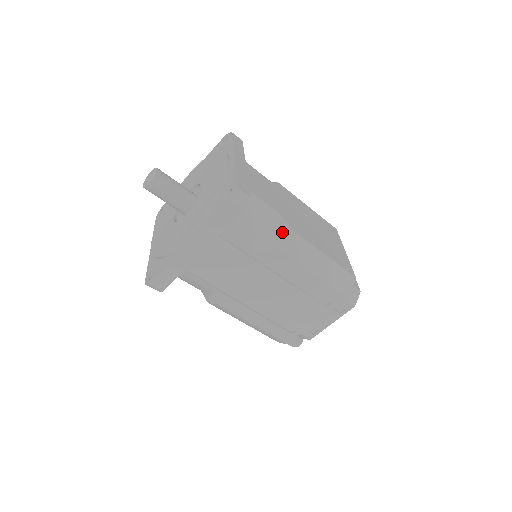
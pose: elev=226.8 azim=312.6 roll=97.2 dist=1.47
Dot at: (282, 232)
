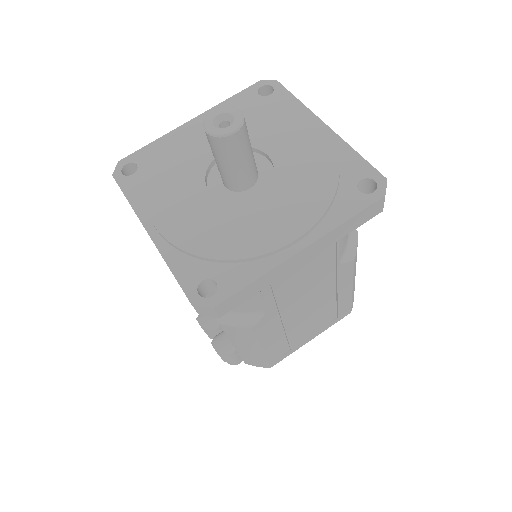
Dot at: (354, 238)
